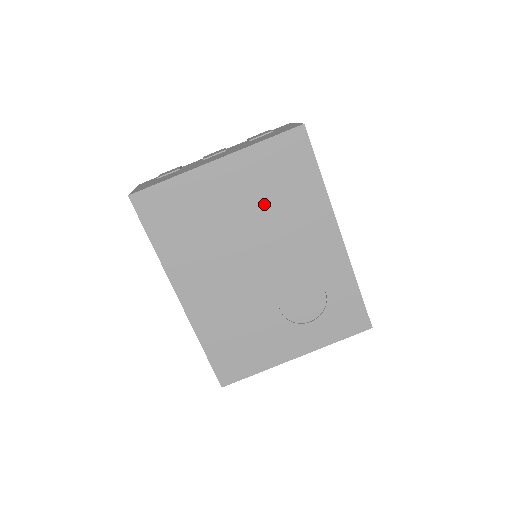
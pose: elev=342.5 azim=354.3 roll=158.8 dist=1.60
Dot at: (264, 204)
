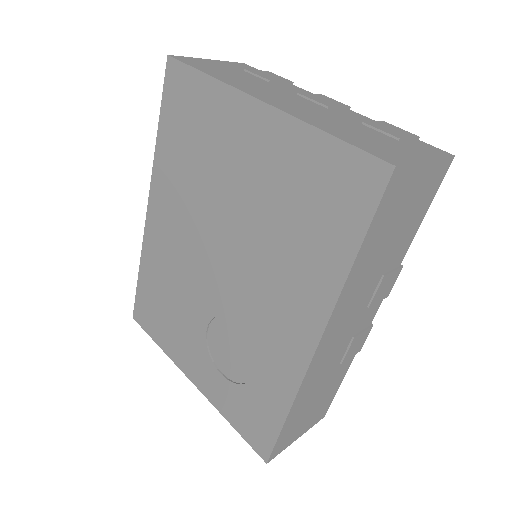
Dot at: (269, 212)
